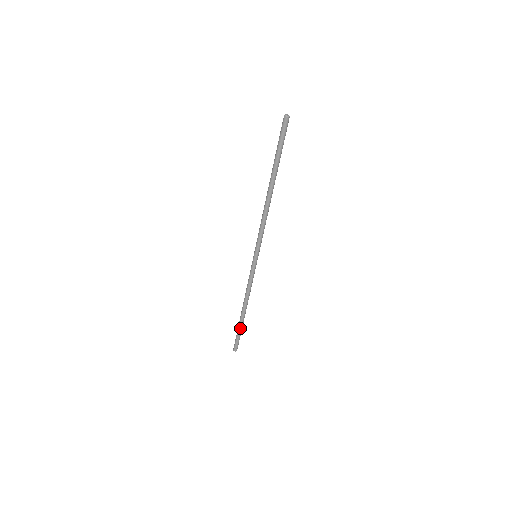
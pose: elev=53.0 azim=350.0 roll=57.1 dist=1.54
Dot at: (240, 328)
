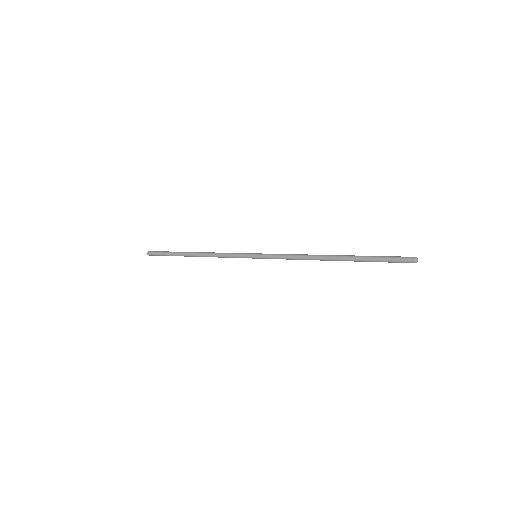
Dot at: occluded
